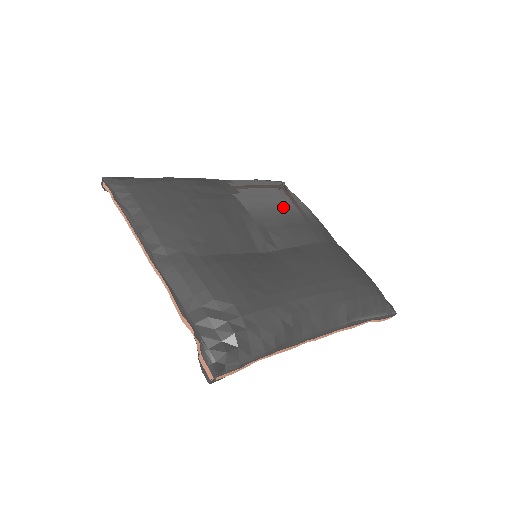
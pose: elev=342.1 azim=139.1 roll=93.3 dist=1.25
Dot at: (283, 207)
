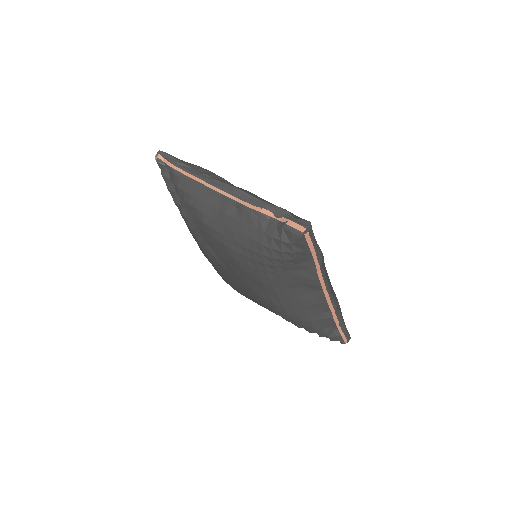
Dot at: occluded
